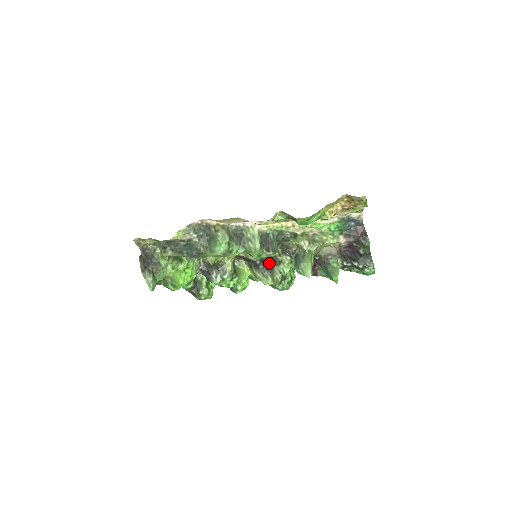
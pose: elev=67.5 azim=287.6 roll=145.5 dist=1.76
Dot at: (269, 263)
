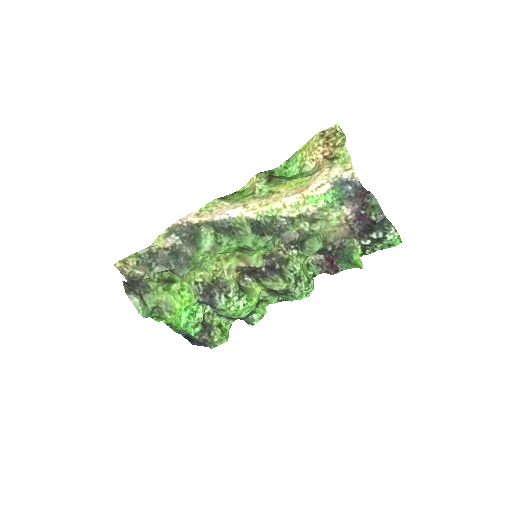
Dot at: (276, 266)
